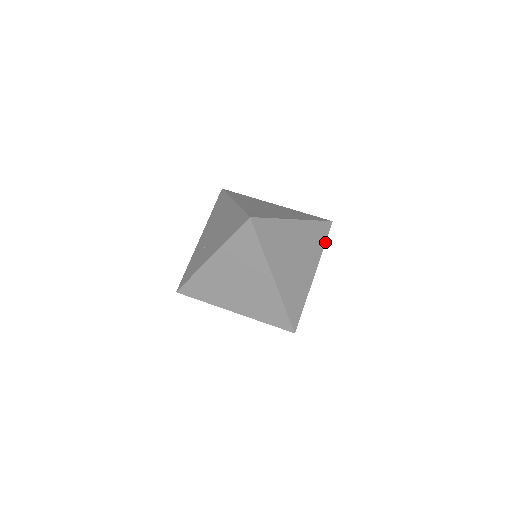
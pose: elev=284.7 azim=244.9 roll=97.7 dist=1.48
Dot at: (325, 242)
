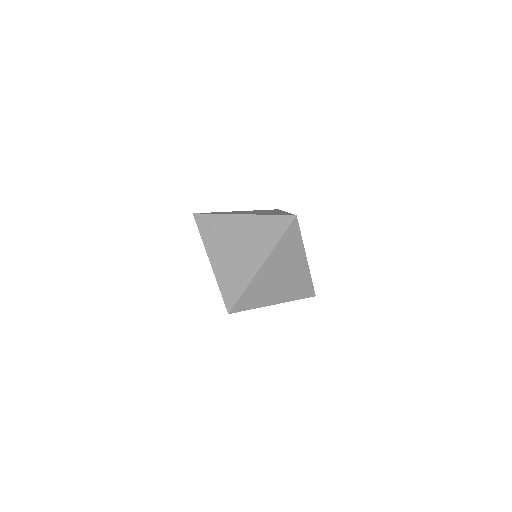
Dot at: occluded
